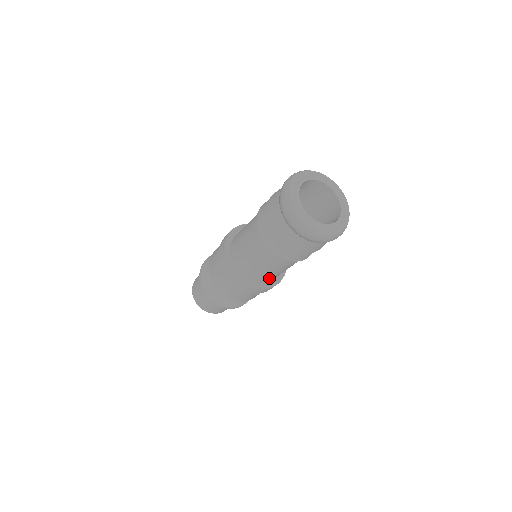
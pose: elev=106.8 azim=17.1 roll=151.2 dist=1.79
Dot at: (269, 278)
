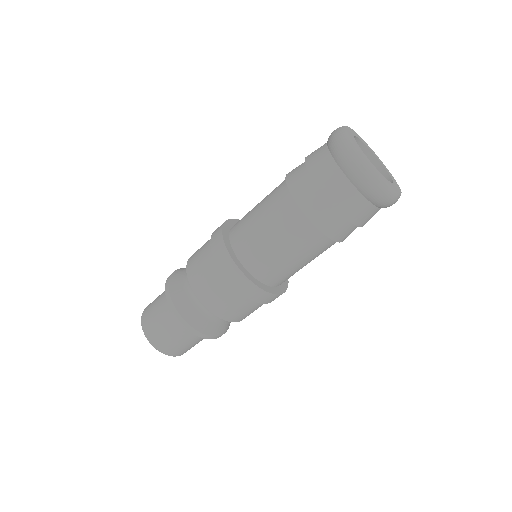
Dot at: occluded
